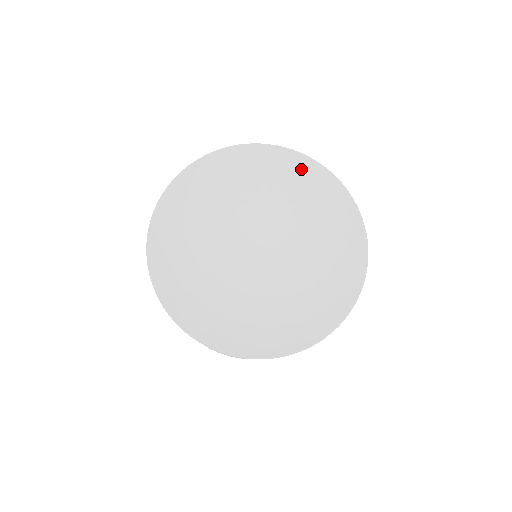
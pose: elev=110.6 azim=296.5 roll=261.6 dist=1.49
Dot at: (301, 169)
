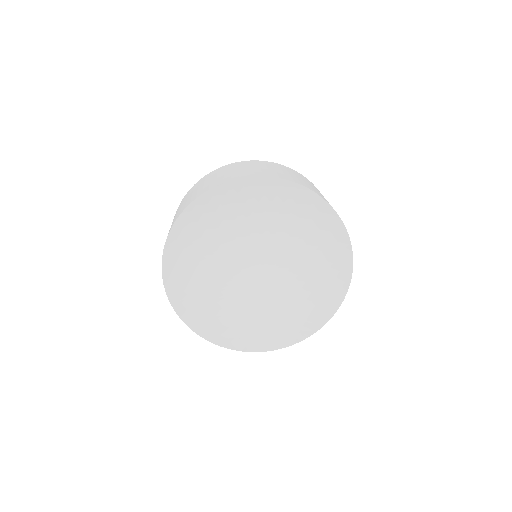
Dot at: (340, 259)
